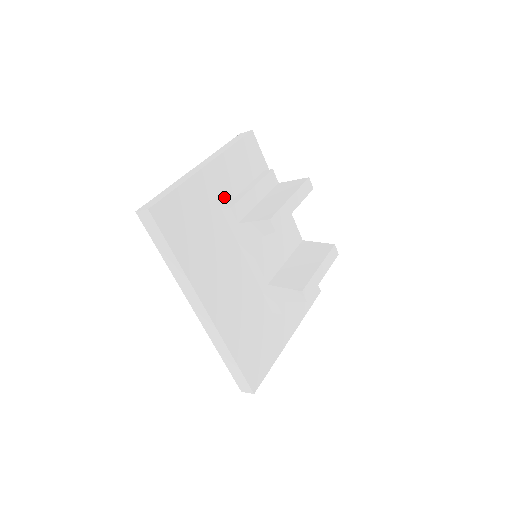
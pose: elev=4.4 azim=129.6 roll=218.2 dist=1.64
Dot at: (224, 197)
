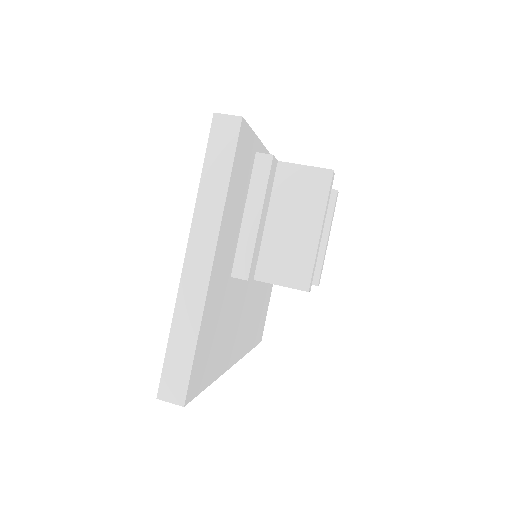
Dot at: (230, 261)
